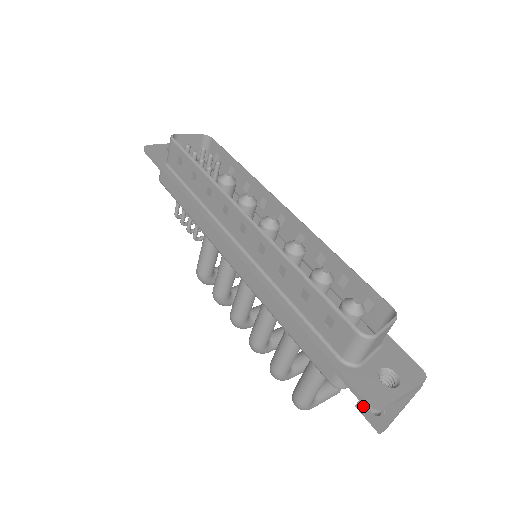
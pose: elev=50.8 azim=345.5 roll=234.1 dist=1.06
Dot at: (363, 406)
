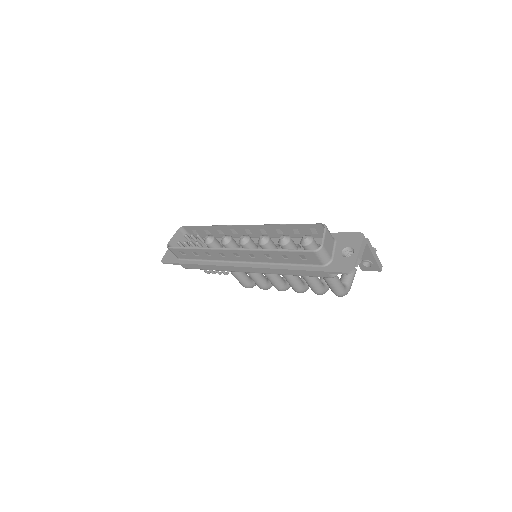
Dot at: (363, 268)
